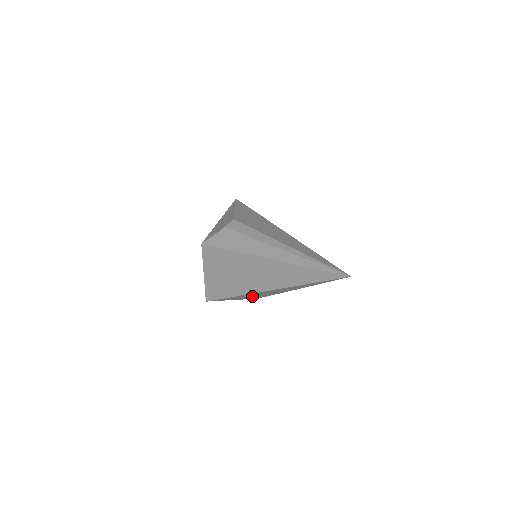
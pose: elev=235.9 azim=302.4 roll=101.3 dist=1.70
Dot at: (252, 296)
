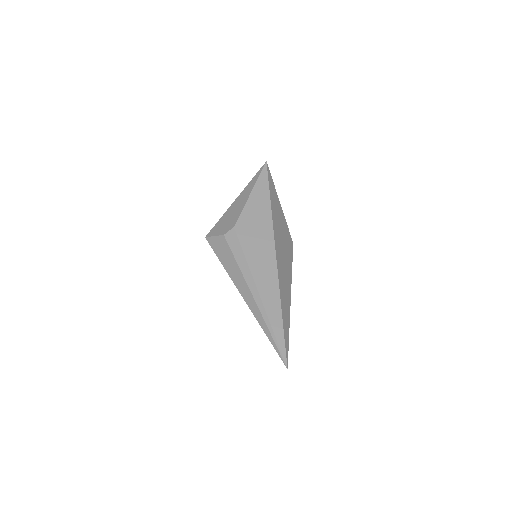
Dot at: occluded
